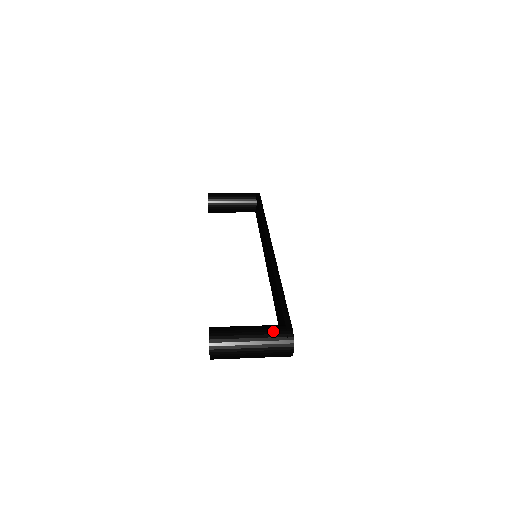
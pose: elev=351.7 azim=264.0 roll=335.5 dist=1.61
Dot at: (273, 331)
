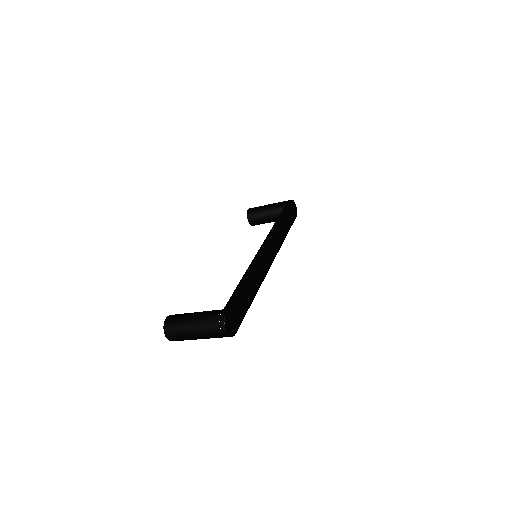
Dot at: (210, 314)
